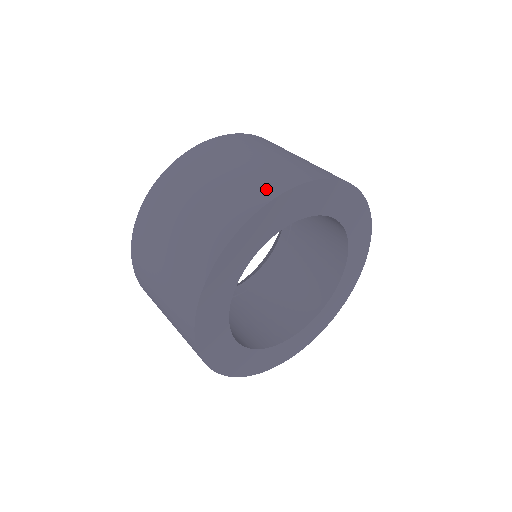
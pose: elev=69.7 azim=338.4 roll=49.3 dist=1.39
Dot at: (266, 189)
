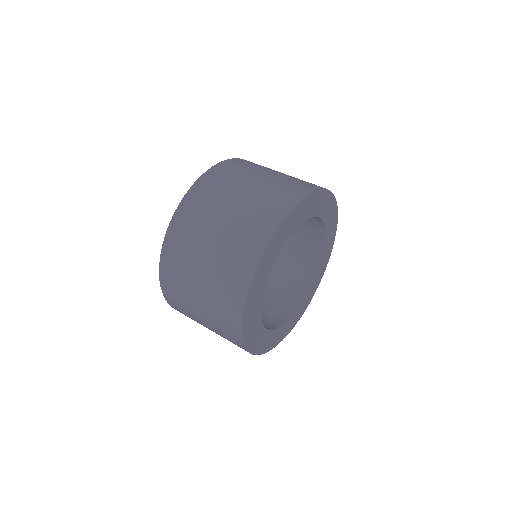
Dot at: (309, 185)
